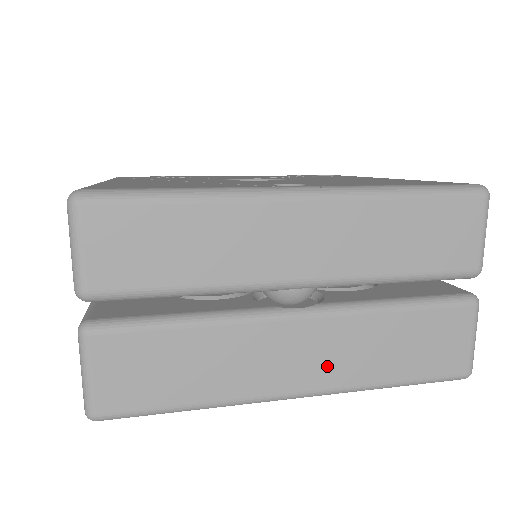
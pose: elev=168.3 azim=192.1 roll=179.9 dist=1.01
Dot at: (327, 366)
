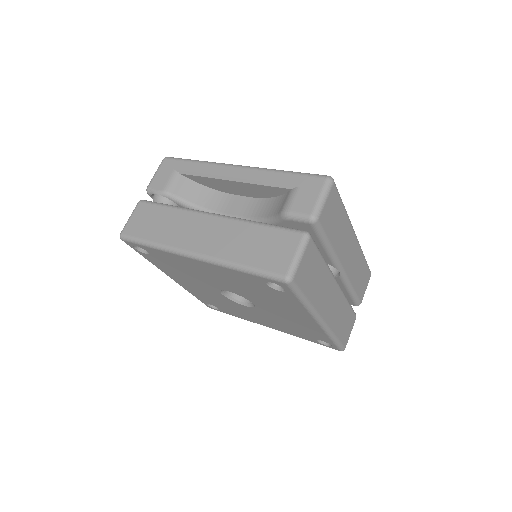
Dot at: (332, 313)
